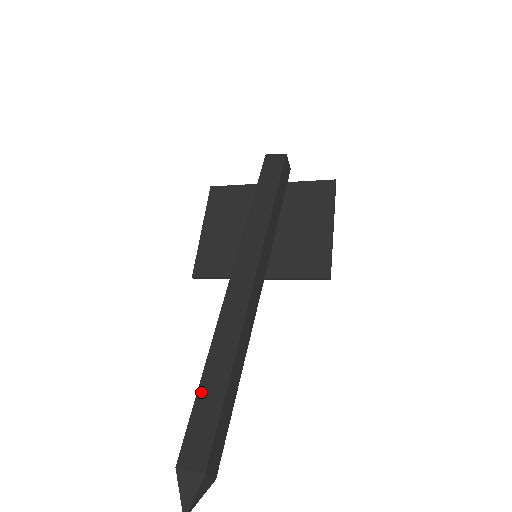
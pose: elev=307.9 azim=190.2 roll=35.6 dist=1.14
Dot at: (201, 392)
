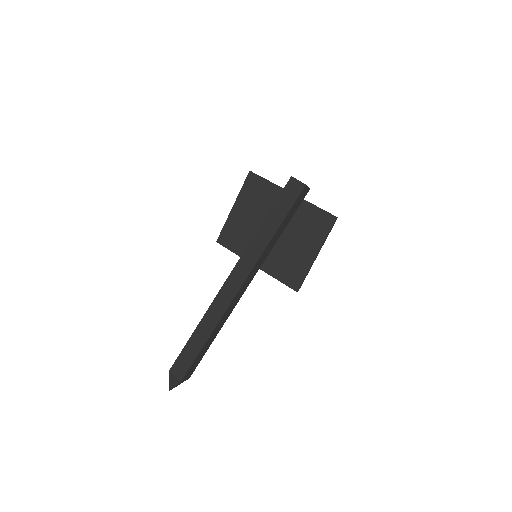
Dot at: (191, 340)
